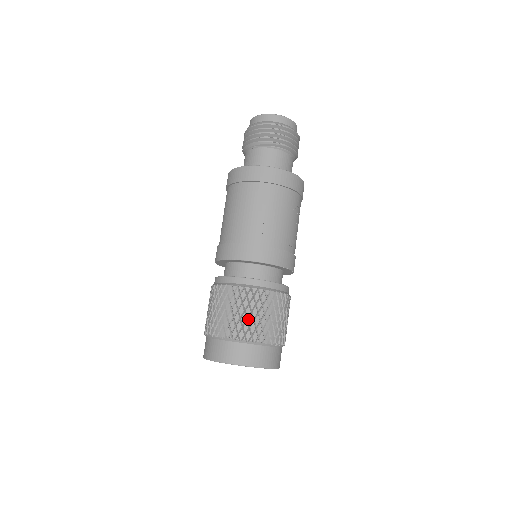
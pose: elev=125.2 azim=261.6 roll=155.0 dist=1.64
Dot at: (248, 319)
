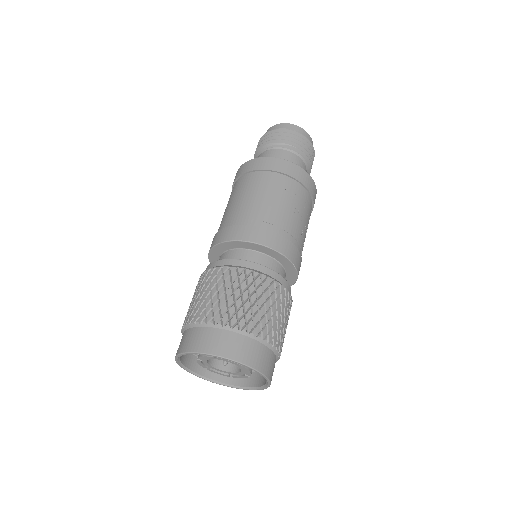
Dot at: (228, 300)
